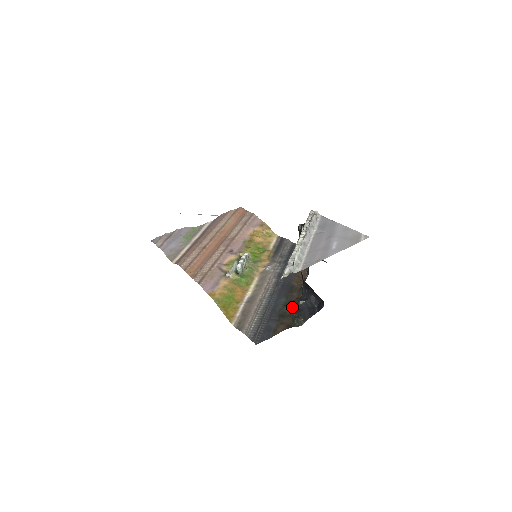
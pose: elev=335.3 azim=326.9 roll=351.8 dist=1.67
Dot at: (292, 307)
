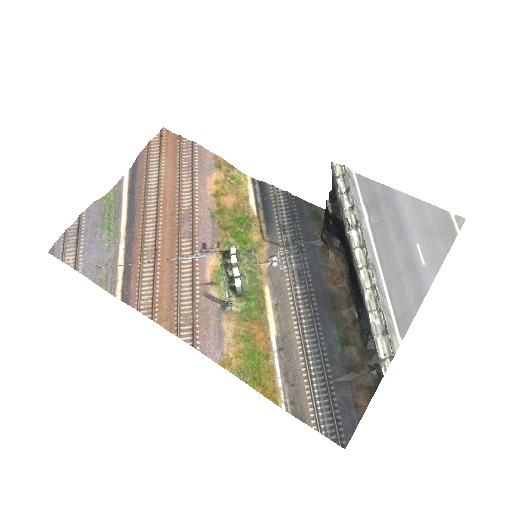
Dot at: (356, 345)
